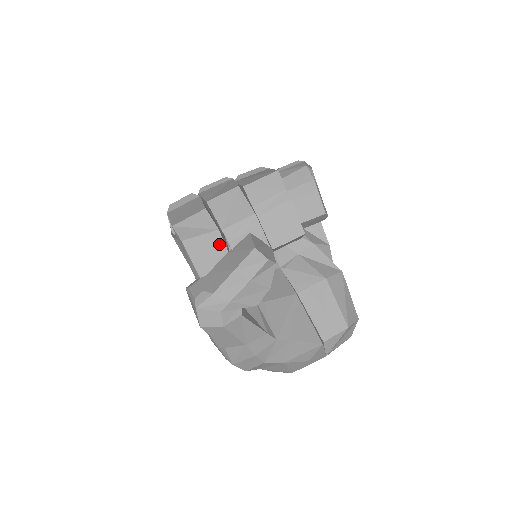
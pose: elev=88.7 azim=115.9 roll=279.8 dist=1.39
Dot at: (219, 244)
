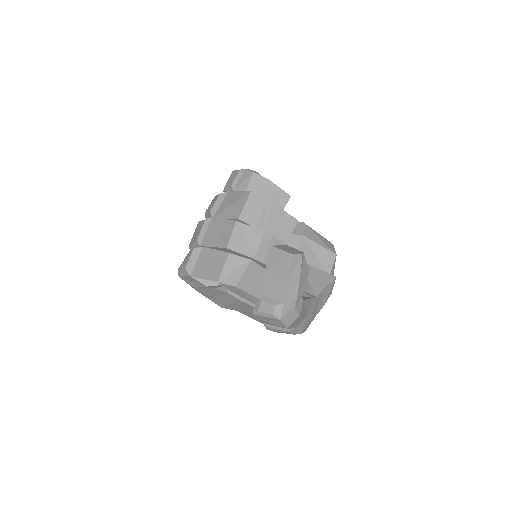
Dot at: (257, 269)
